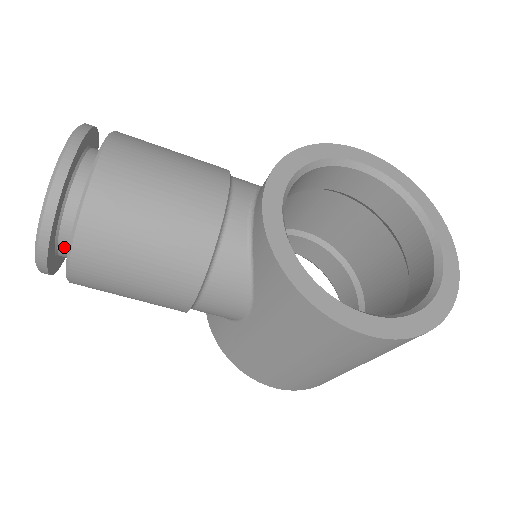
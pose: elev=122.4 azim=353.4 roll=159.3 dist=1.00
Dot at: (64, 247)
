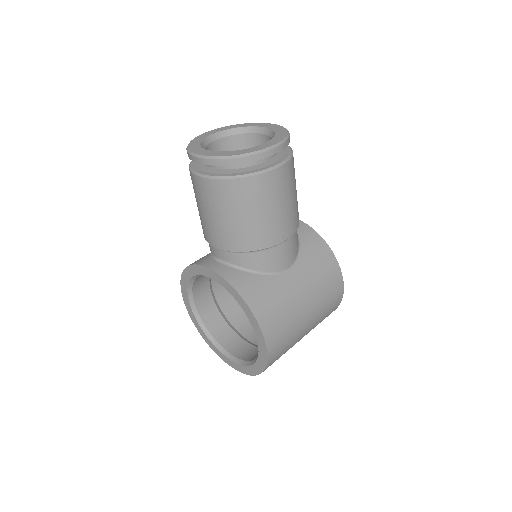
Dot at: occluded
